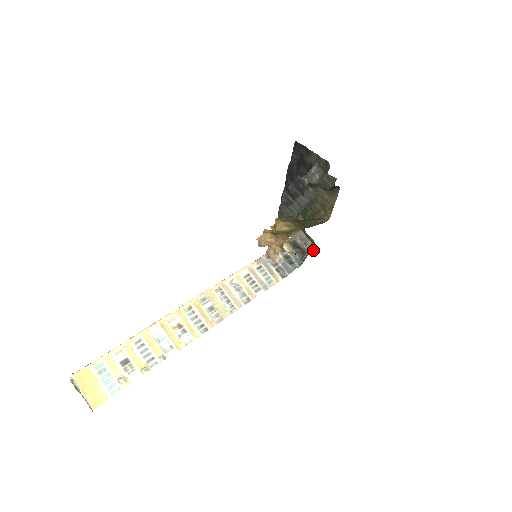
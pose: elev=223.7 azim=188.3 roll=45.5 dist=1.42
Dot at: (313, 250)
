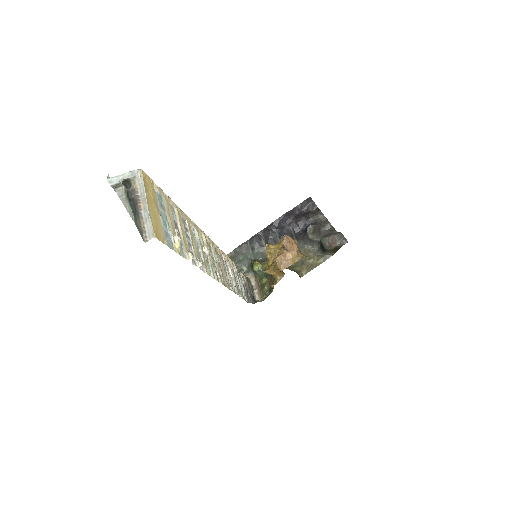
Dot at: occluded
